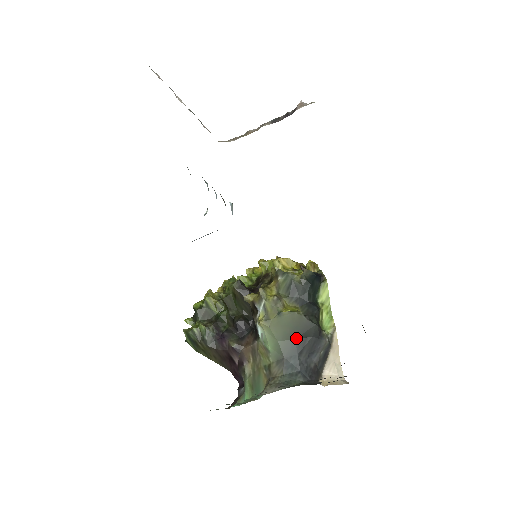
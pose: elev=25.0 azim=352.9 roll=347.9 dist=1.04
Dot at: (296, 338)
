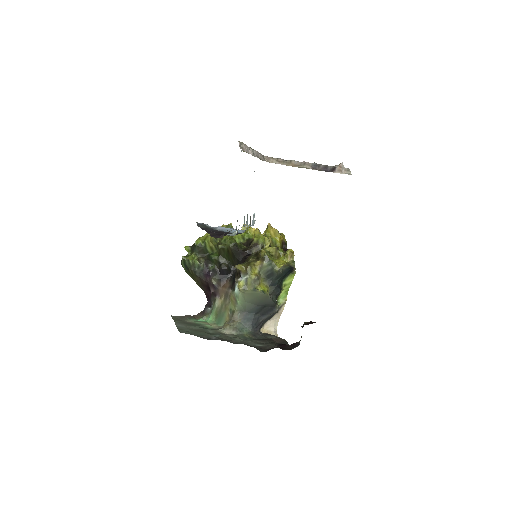
Dot at: (258, 305)
